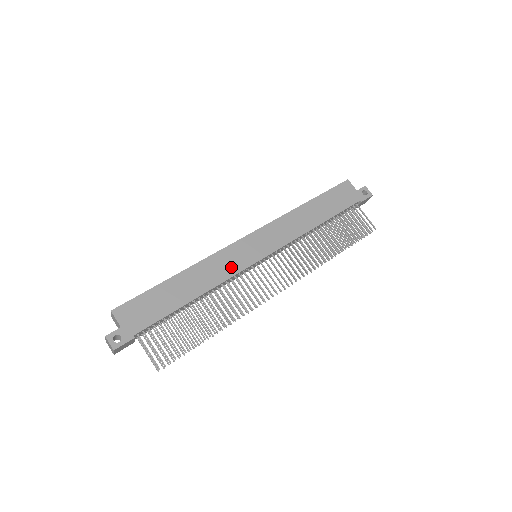
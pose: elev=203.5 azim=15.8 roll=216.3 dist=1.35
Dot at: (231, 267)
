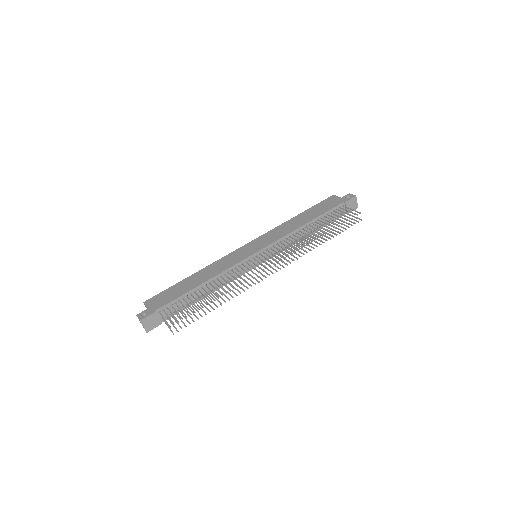
Dot at: (231, 262)
